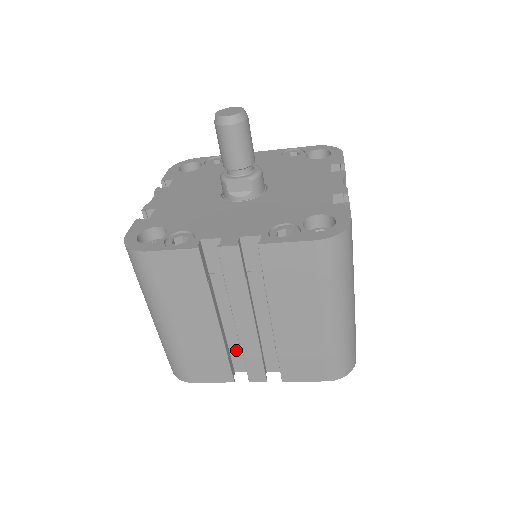
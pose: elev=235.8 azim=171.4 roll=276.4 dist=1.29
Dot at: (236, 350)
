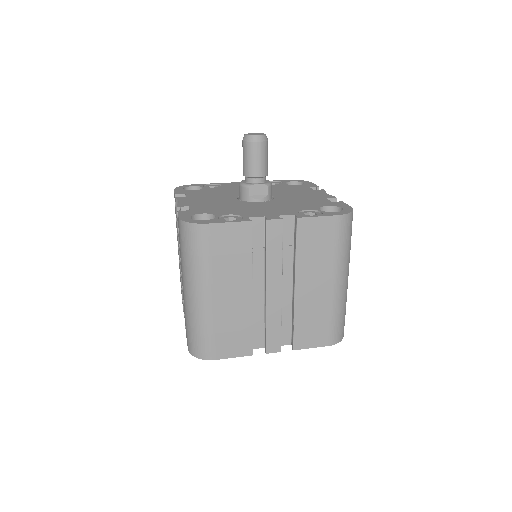
Dot at: (255, 325)
